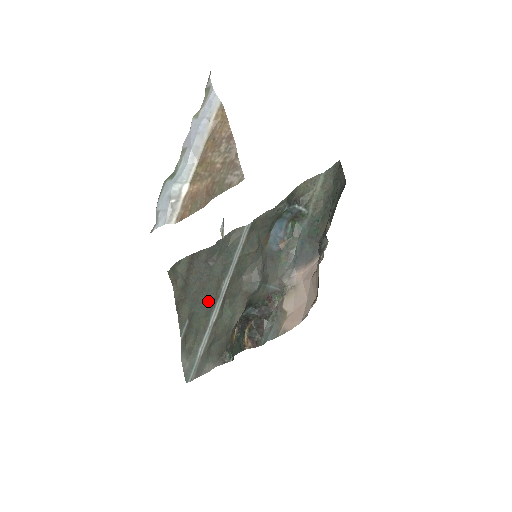
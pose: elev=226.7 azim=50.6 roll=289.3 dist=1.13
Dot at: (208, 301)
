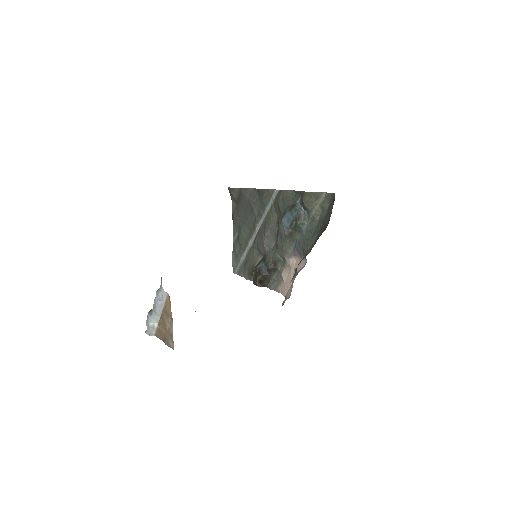
Dot at: (249, 229)
